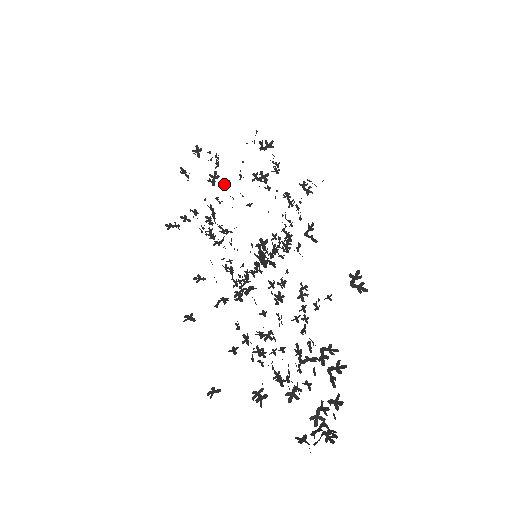
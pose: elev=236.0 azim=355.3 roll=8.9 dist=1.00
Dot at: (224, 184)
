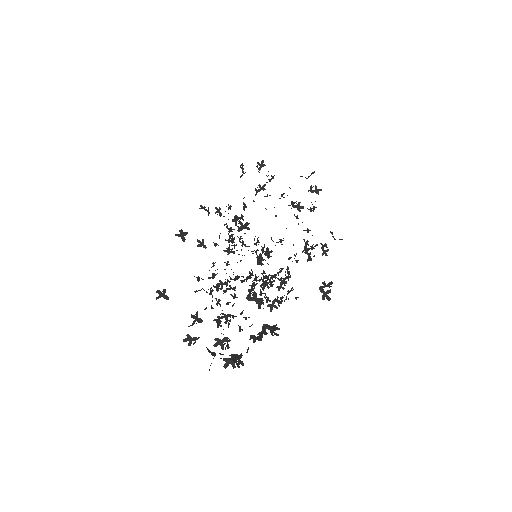
Dot at: (266, 196)
